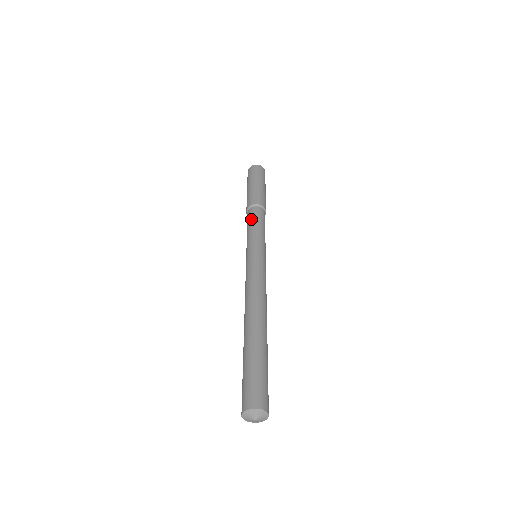
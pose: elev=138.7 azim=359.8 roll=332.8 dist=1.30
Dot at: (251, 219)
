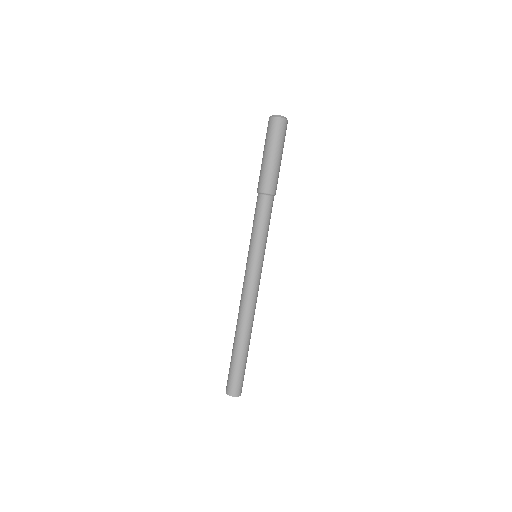
Dot at: occluded
